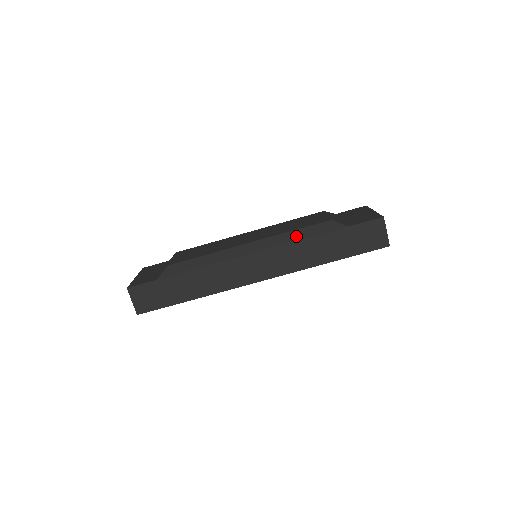
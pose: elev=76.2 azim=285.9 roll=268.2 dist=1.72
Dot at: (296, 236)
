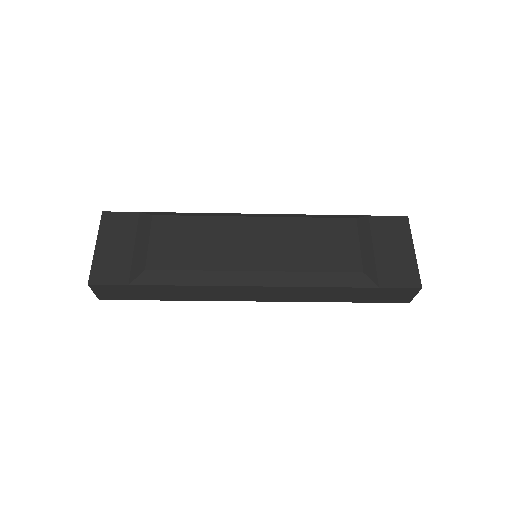
Dot at: (315, 281)
